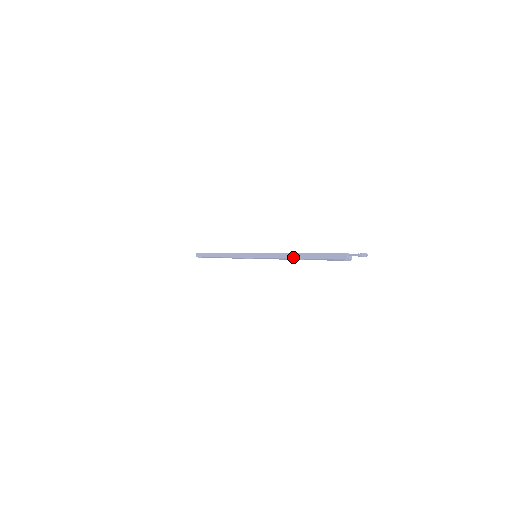
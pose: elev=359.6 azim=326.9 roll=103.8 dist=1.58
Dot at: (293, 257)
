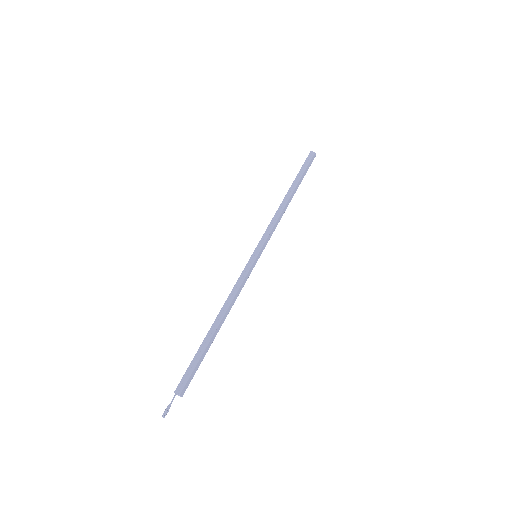
Dot at: (218, 319)
